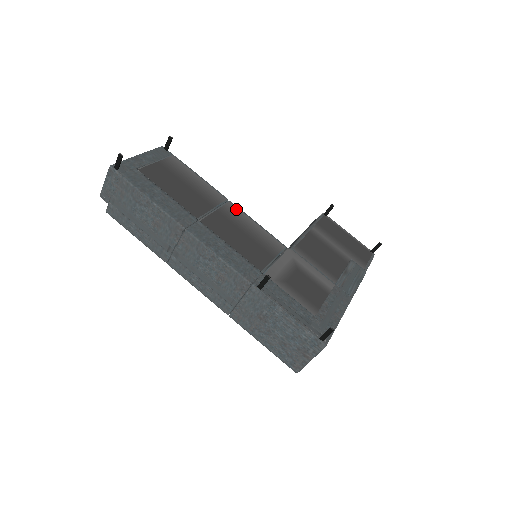
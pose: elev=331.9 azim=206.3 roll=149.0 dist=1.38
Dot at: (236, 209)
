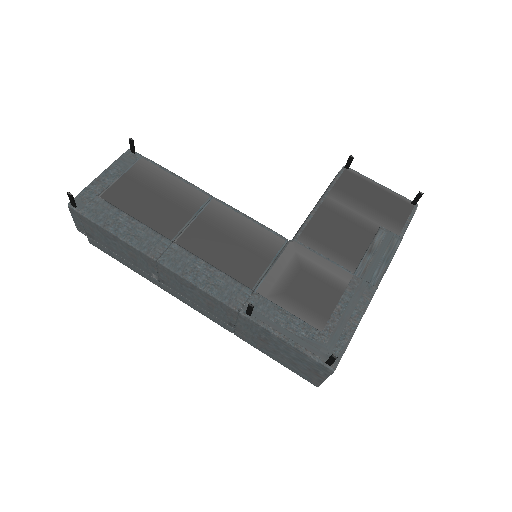
Dot at: (222, 207)
